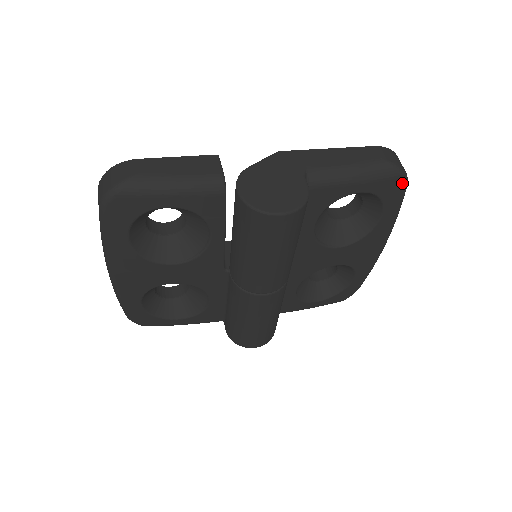
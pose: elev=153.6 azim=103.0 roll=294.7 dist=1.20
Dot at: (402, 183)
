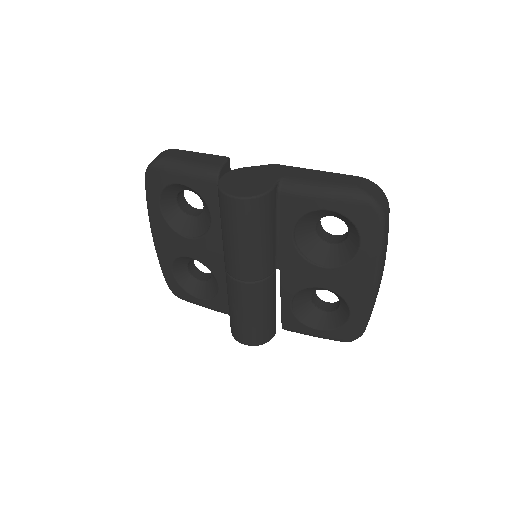
Dot at: (374, 213)
